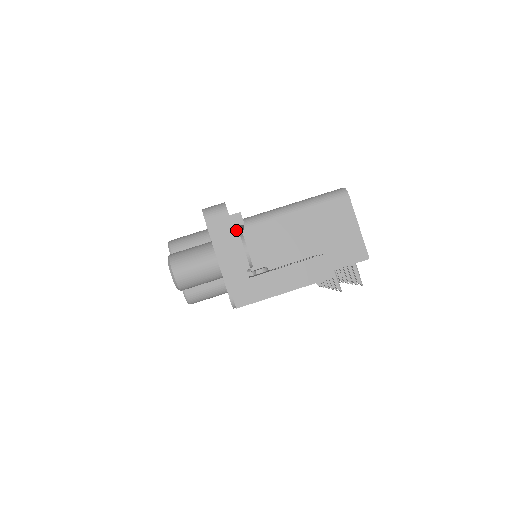
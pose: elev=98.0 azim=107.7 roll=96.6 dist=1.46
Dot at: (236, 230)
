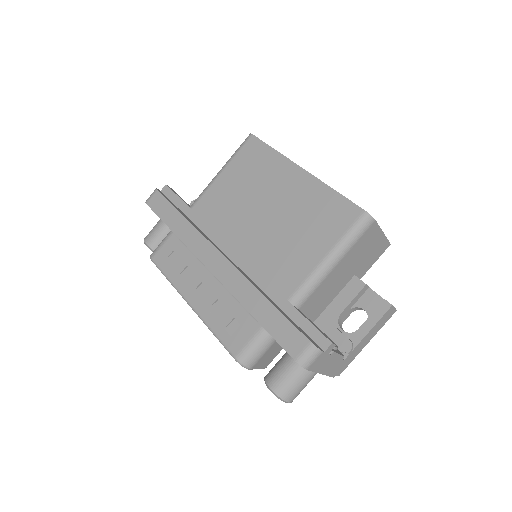
Dot at: (329, 351)
